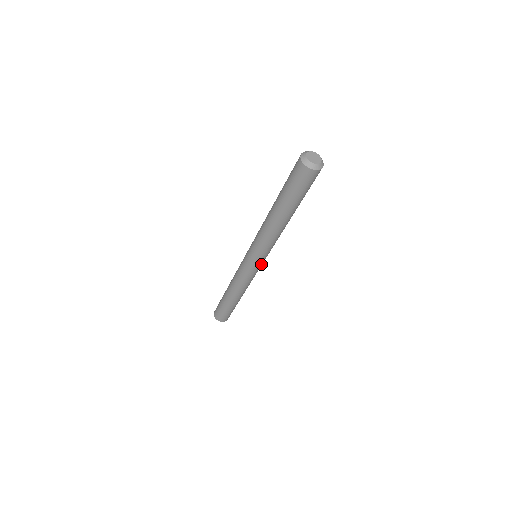
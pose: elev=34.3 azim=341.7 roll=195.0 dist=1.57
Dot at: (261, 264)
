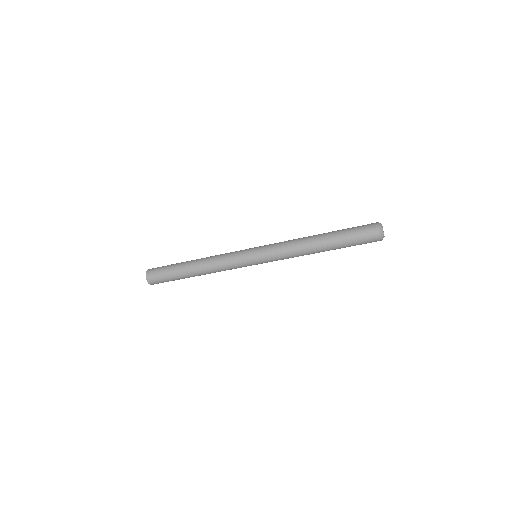
Dot at: (253, 262)
